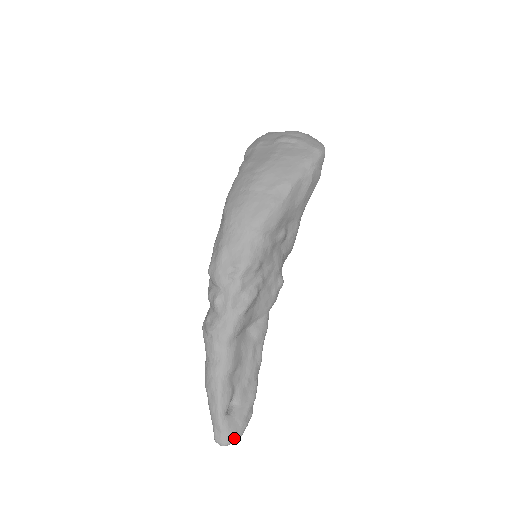
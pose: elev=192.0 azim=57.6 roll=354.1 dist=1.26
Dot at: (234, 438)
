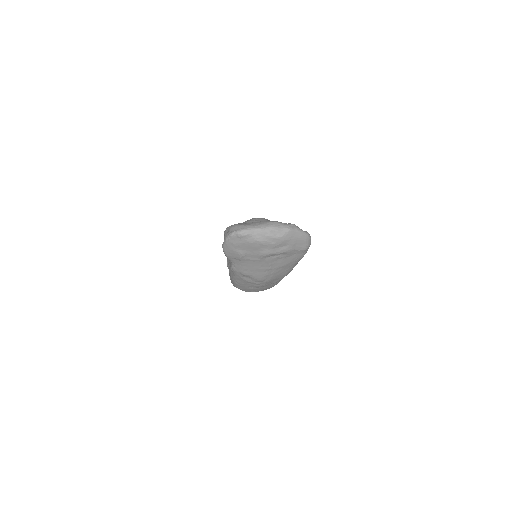
Dot at: occluded
